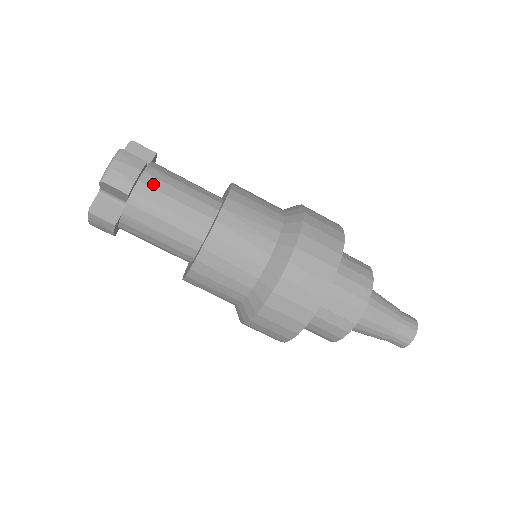
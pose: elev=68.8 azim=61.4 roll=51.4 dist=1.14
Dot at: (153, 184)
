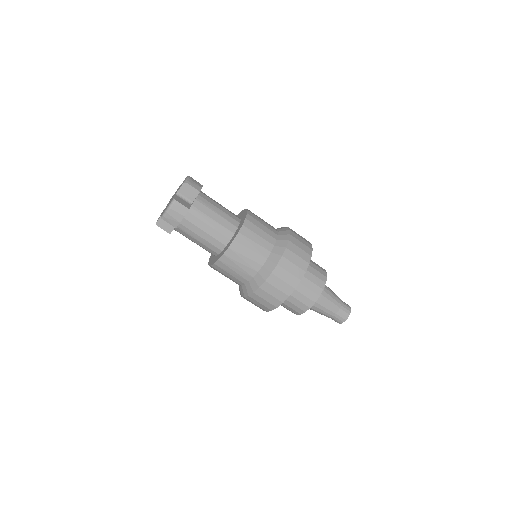
Dot at: (192, 220)
